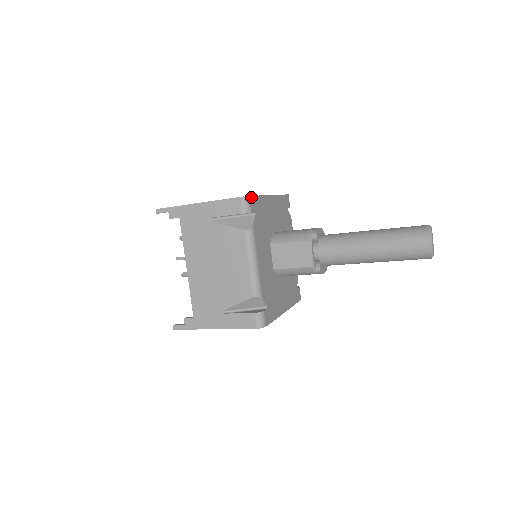
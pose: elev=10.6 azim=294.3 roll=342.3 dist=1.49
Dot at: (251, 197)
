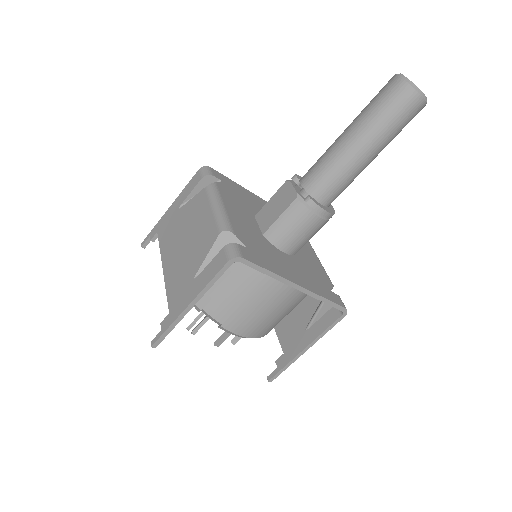
Dot at: (214, 170)
